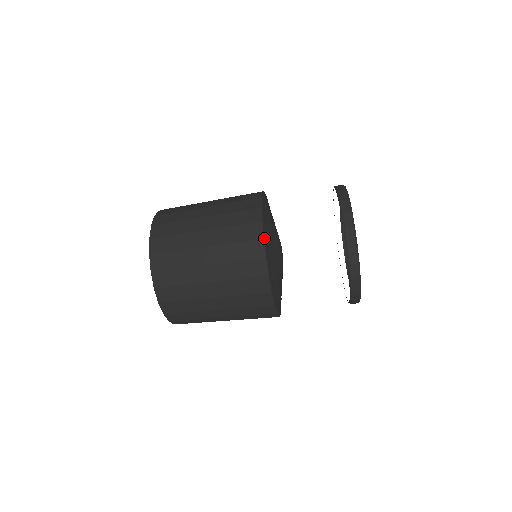
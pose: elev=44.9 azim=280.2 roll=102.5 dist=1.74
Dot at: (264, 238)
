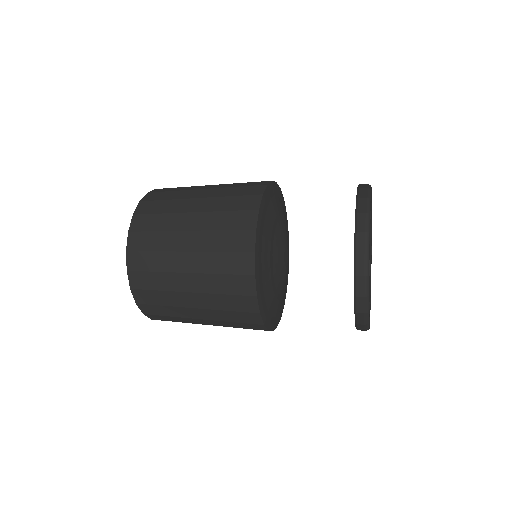
Dot at: (255, 251)
